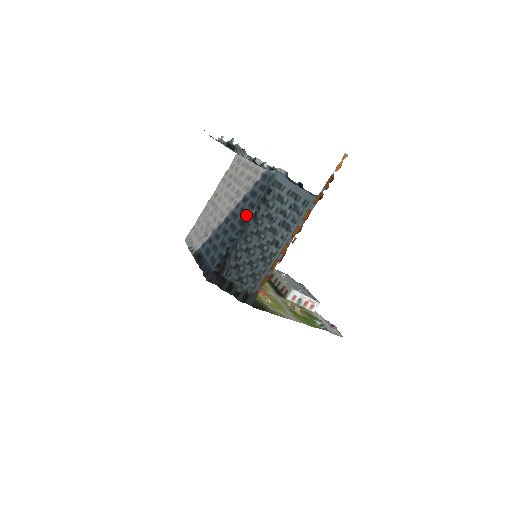
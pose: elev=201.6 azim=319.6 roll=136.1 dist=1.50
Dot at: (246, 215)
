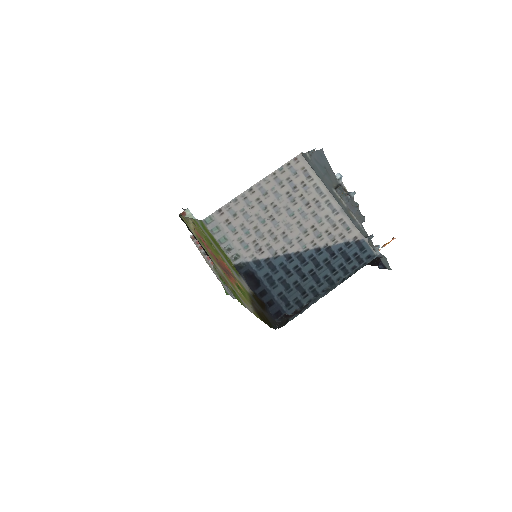
Dot at: (338, 278)
